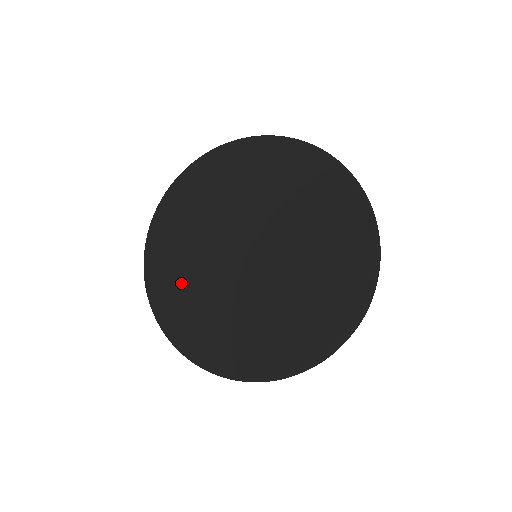
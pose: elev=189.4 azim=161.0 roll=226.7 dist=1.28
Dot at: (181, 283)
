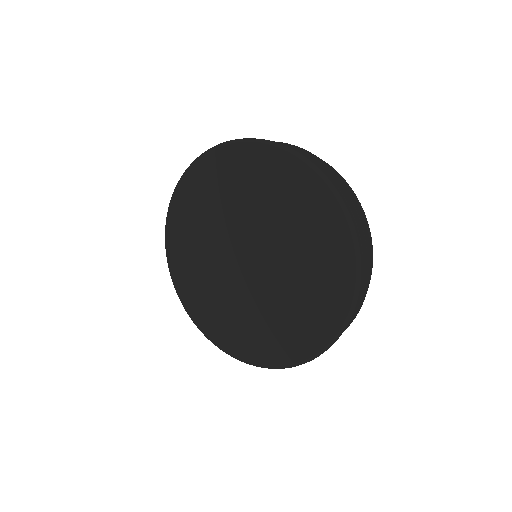
Dot at: (191, 255)
